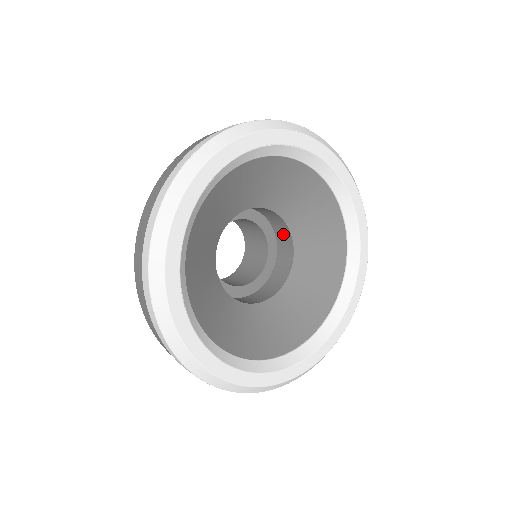
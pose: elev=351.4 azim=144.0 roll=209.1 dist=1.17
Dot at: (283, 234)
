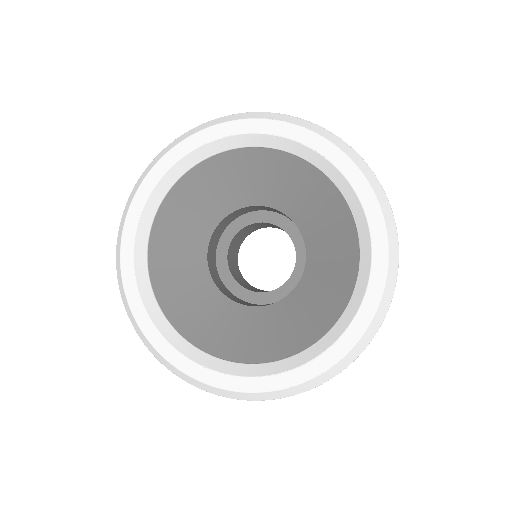
Dot at: occluded
